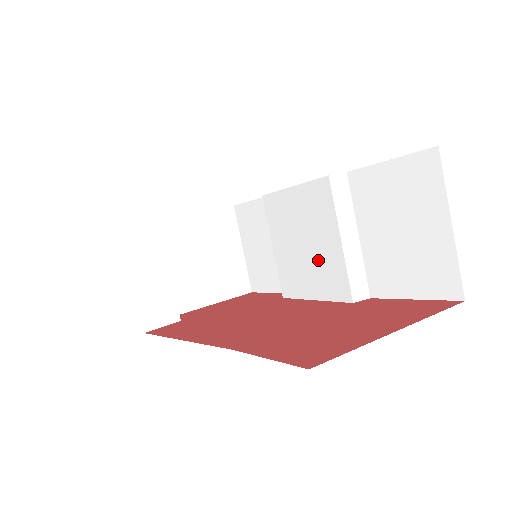
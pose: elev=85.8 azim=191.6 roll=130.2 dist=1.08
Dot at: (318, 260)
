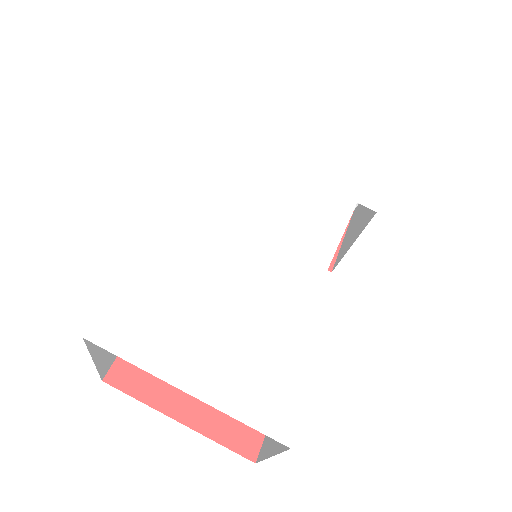
Dot at: occluded
